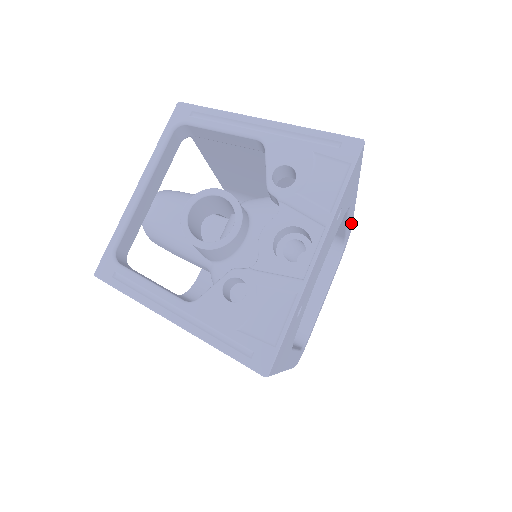
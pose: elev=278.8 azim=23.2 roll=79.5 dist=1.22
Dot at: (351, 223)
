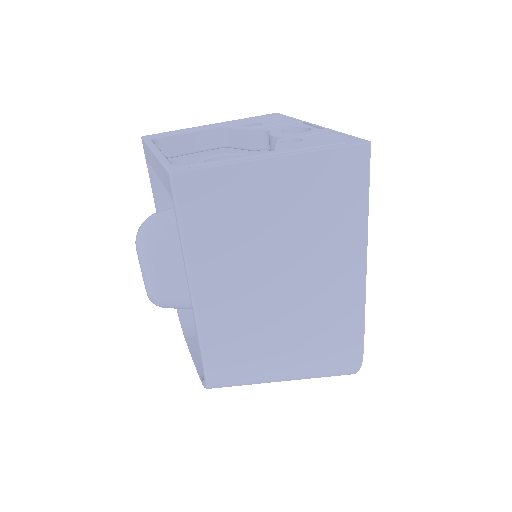
Dot at: occluded
